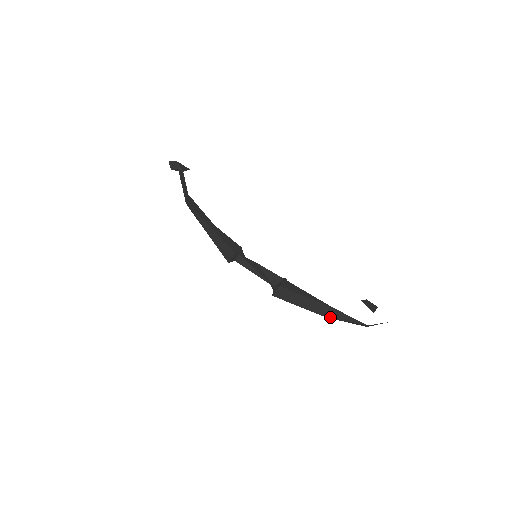
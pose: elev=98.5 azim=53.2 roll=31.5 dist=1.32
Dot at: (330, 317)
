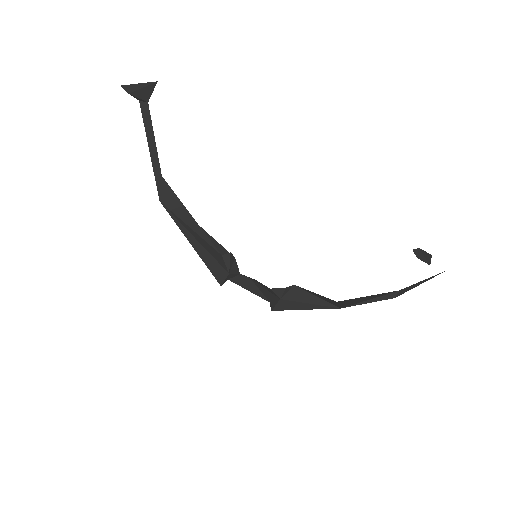
Dot at: (343, 302)
